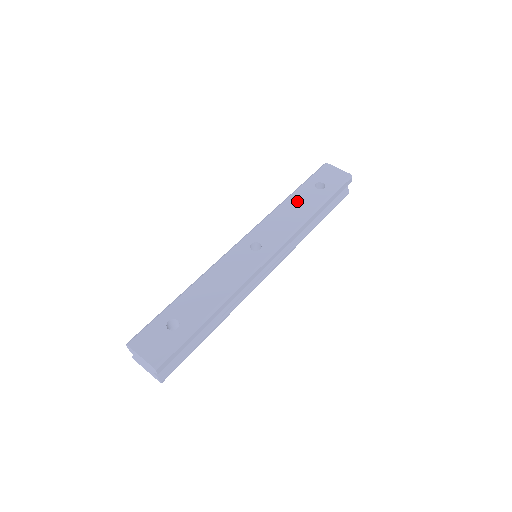
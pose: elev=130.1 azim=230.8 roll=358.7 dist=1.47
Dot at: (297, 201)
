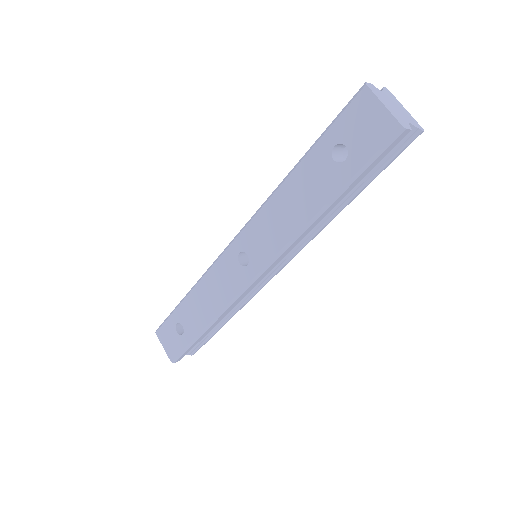
Dot at: (299, 186)
